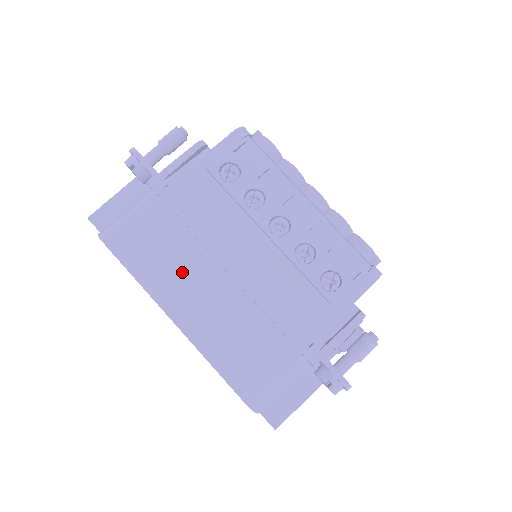
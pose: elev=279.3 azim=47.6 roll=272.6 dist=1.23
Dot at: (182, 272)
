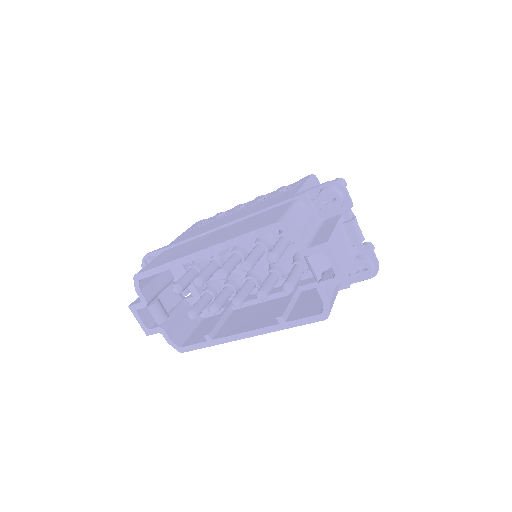
Dot at: (194, 245)
